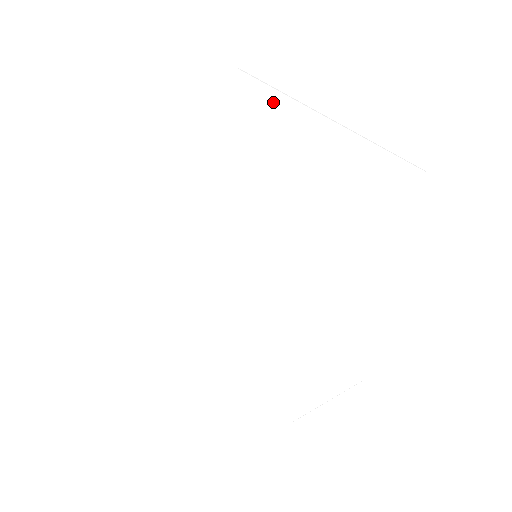
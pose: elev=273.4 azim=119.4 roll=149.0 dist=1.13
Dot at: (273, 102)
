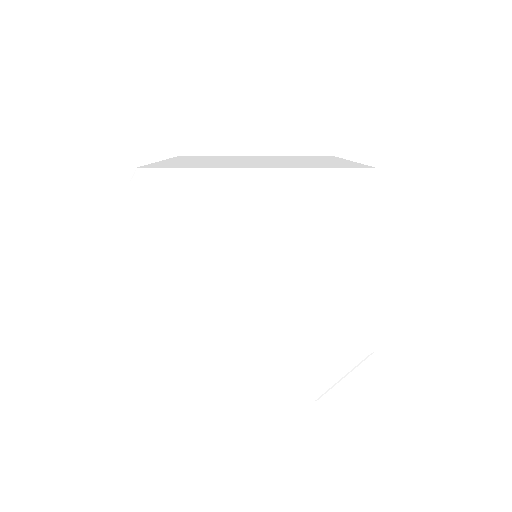
Dot at: occluded
